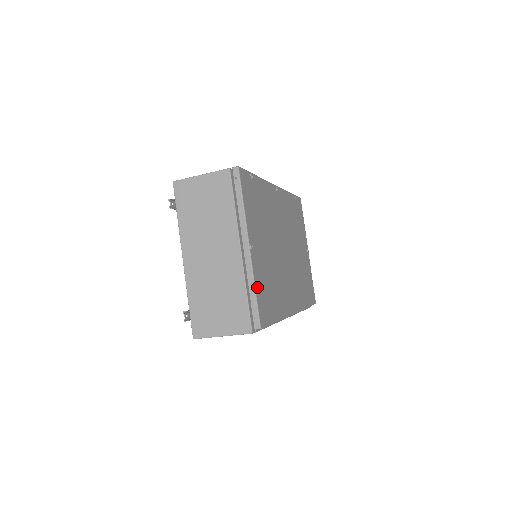
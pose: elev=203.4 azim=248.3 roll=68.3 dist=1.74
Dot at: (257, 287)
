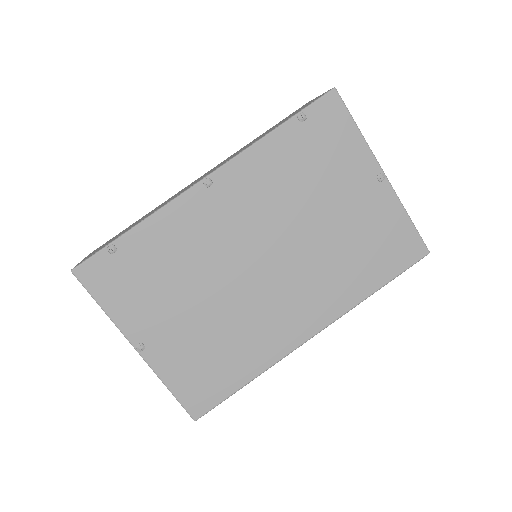
Dot at: (172, 382)
